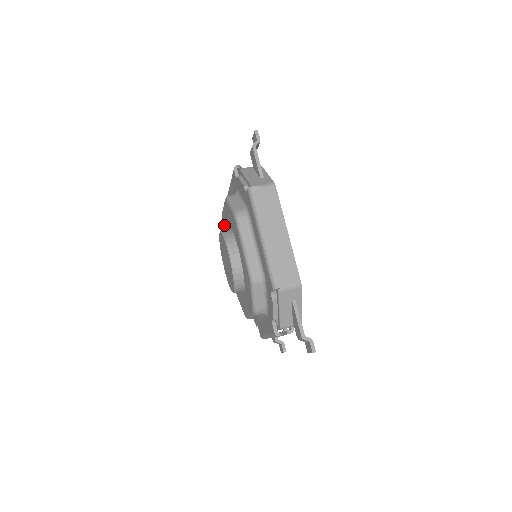
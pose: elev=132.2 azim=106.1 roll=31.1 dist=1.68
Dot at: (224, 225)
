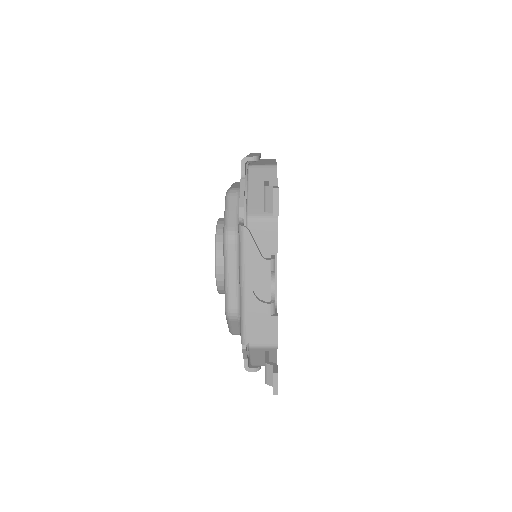
Dot at: occluded
